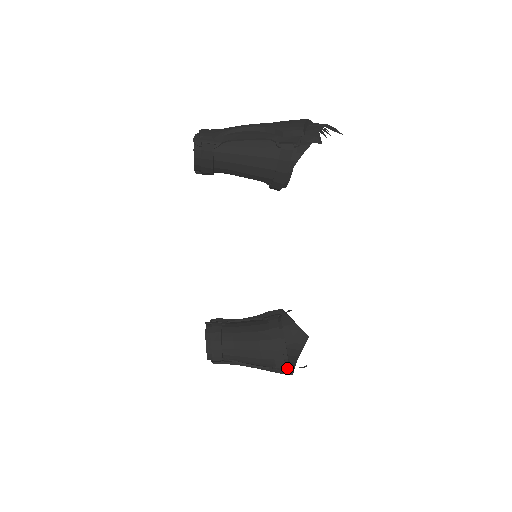
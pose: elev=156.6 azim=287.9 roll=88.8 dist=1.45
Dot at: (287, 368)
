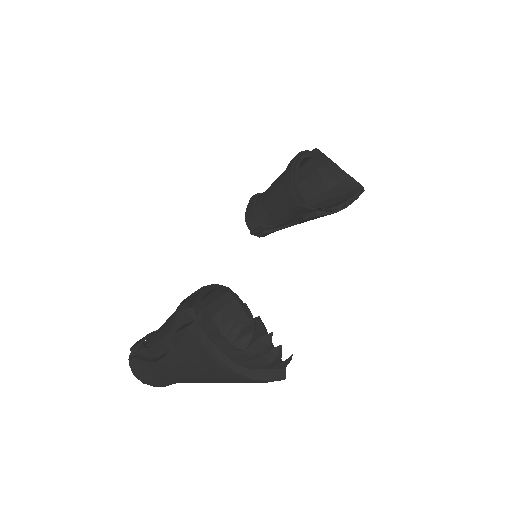
Dot at: (188, 307)
